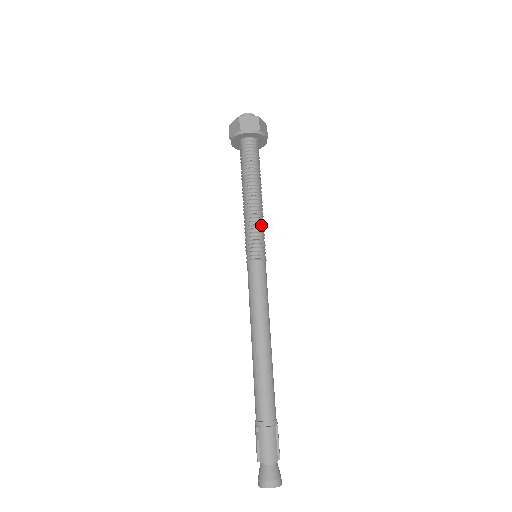
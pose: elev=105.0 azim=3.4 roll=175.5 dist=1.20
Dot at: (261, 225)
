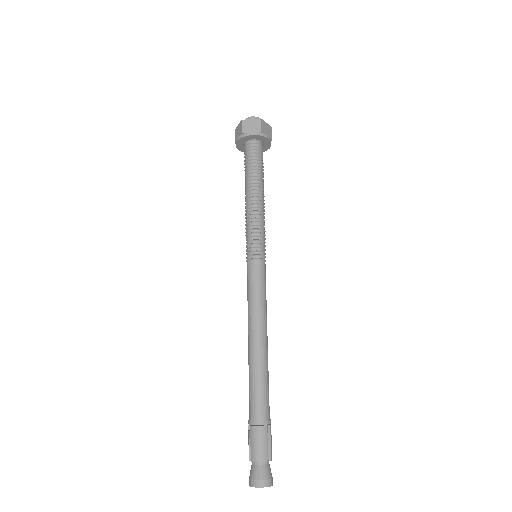
Dot at: (261, 225)
